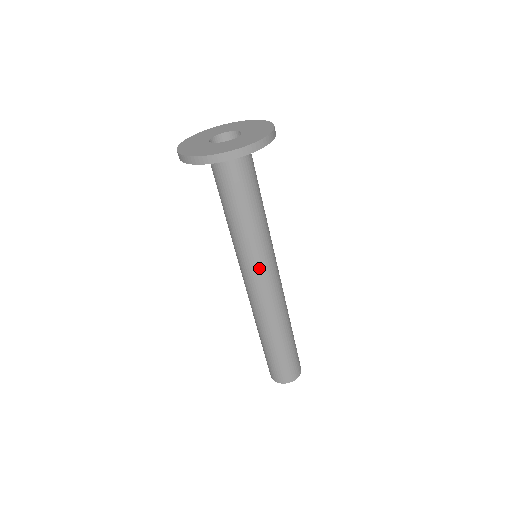
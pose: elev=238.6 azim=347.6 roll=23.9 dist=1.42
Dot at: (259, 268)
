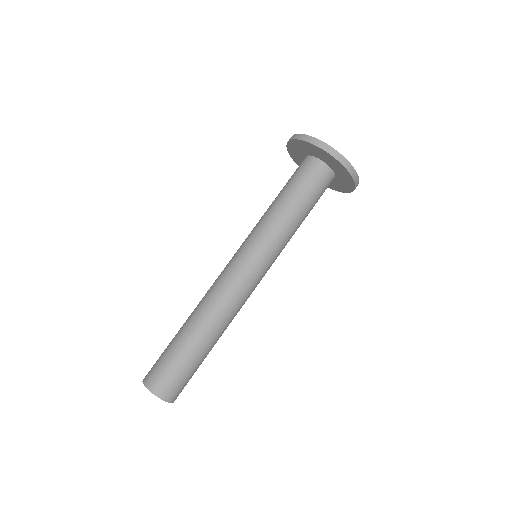
Dot at: (255, 257)
